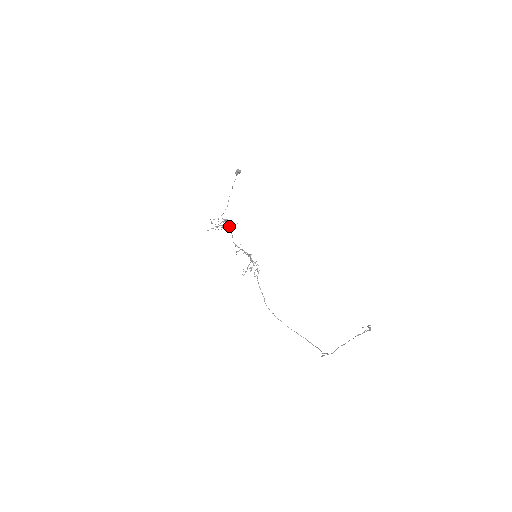
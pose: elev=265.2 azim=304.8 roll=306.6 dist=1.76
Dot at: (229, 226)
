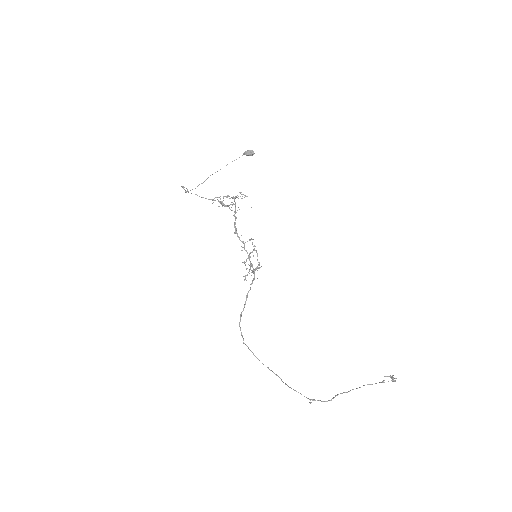
Dot at: occluded
